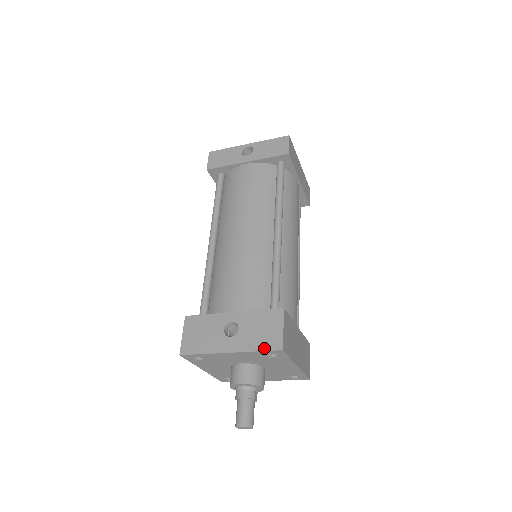
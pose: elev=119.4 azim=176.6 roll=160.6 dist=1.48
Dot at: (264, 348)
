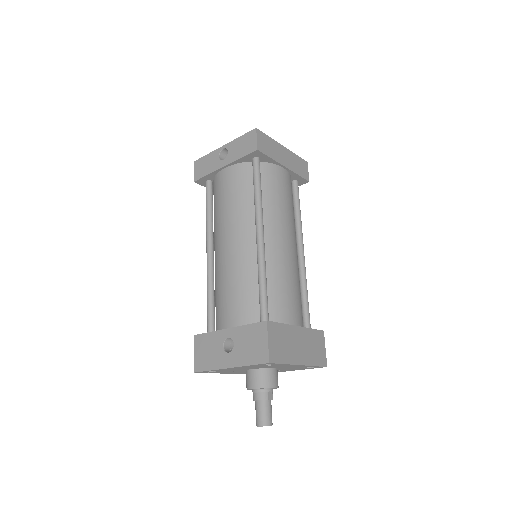
Dot at: (255, 362)
